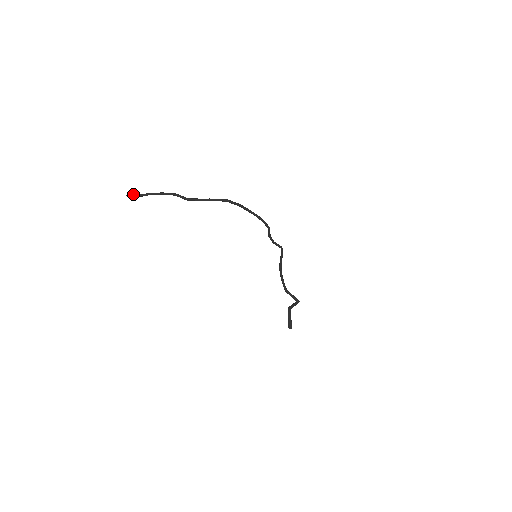
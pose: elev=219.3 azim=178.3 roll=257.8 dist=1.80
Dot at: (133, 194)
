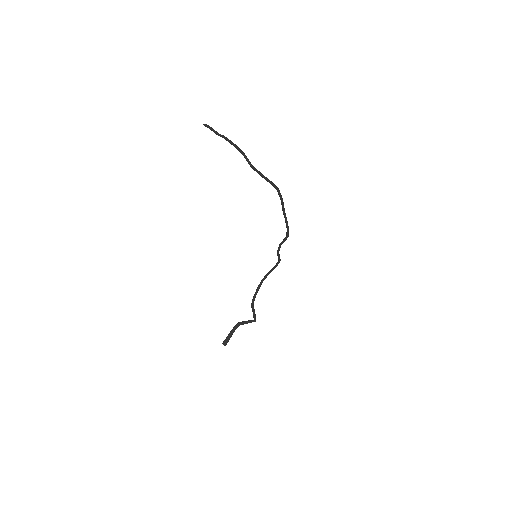
Dot at: (211, 127)
